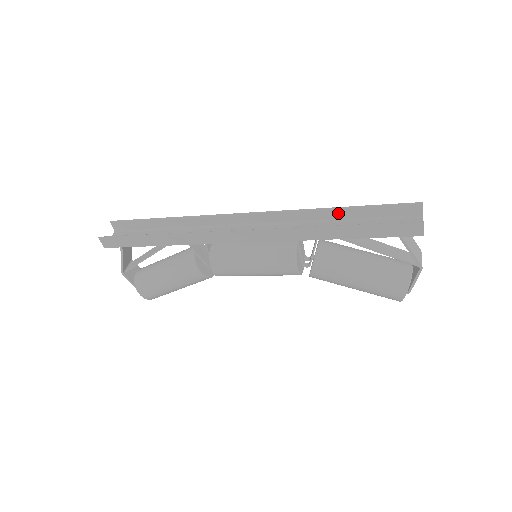
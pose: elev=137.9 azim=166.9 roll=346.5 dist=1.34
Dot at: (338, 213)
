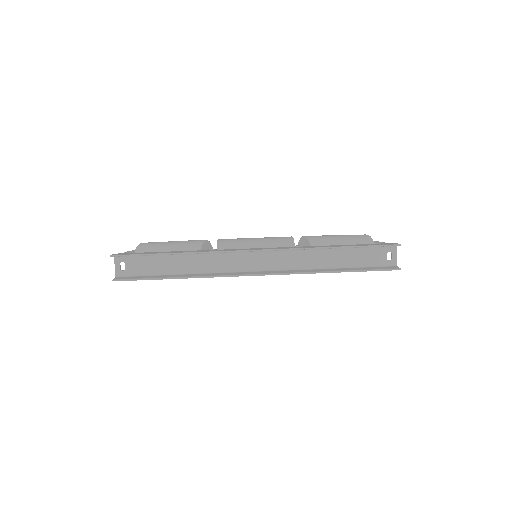
Dot at: occluded
